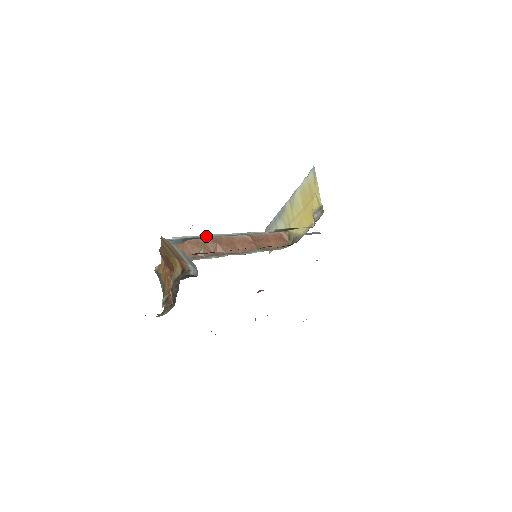
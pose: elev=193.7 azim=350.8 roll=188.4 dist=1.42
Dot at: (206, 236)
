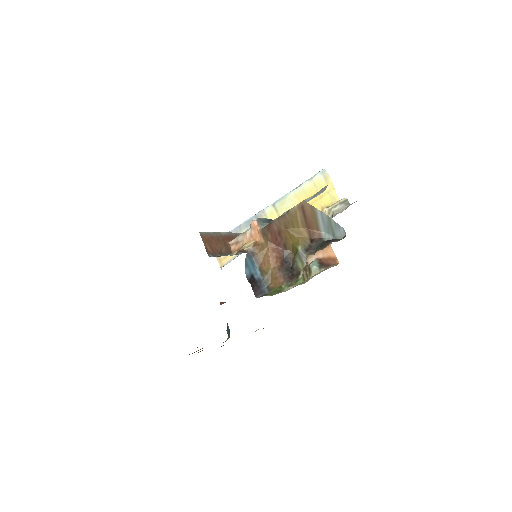
Dot at: (222, 233)
